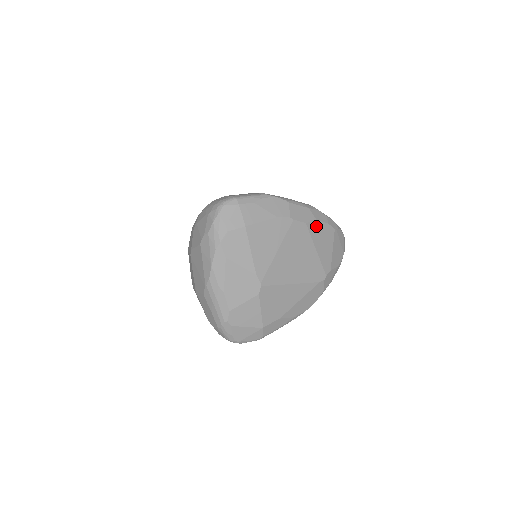
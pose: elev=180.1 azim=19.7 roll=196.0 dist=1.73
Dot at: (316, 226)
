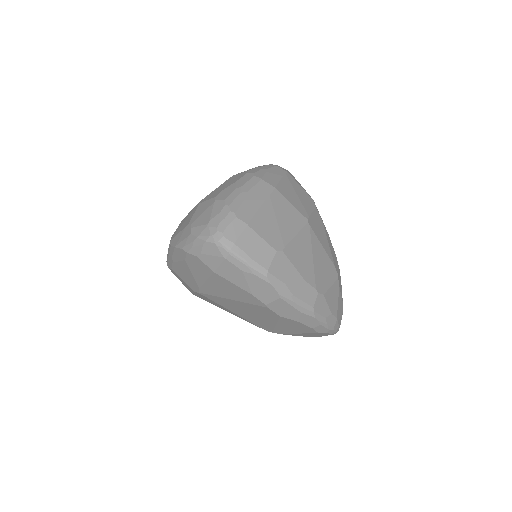
Dot at: (293, 322)
